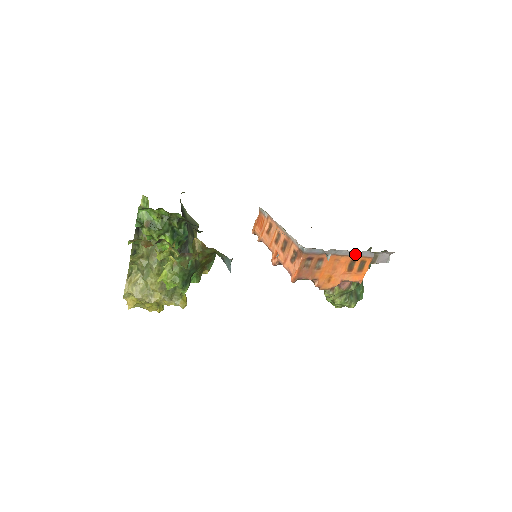
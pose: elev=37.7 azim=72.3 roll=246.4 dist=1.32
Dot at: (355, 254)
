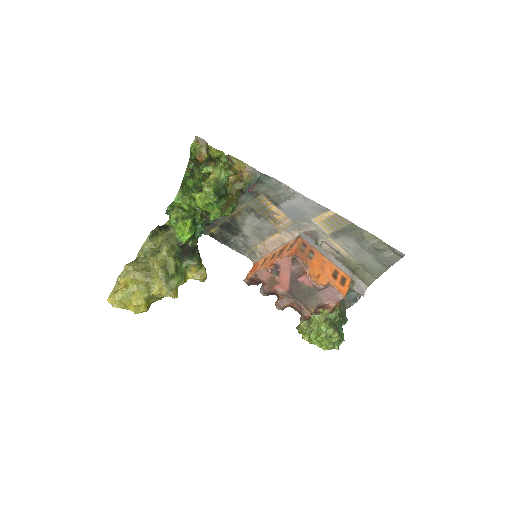
Dot at: (338, 265)
